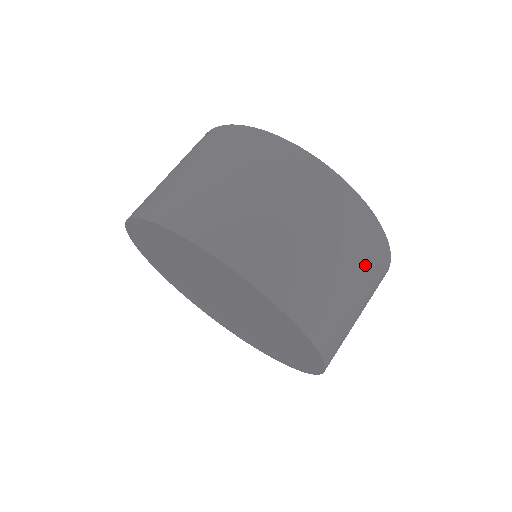
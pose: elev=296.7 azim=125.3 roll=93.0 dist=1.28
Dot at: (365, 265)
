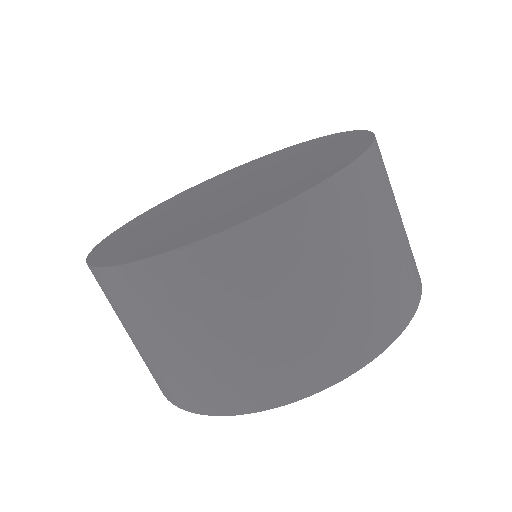
Dot at: (381, 204)
